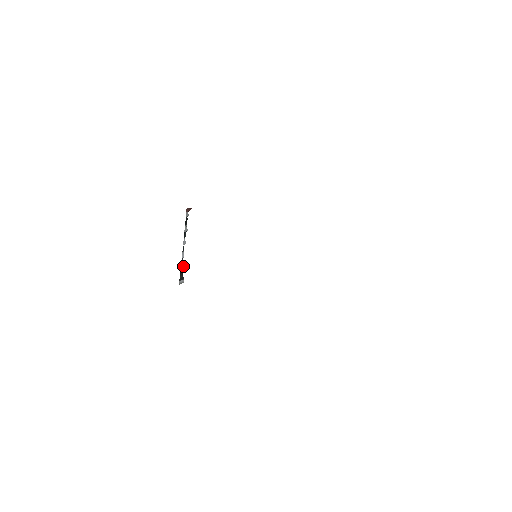
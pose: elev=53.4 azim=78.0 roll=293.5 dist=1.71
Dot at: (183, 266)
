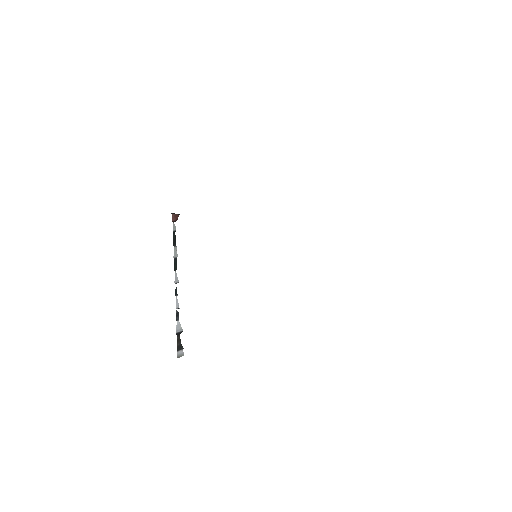
Dot at: (179, 324)
